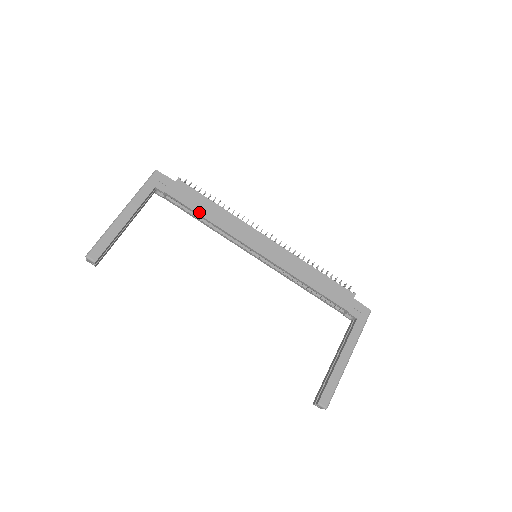
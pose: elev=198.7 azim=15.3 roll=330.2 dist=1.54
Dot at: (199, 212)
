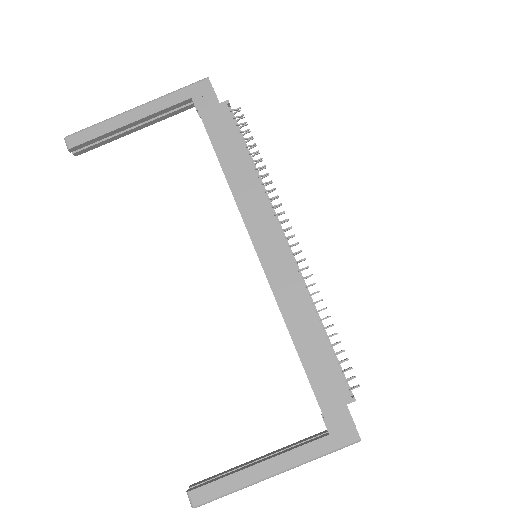
Dot at: (220, 157)
